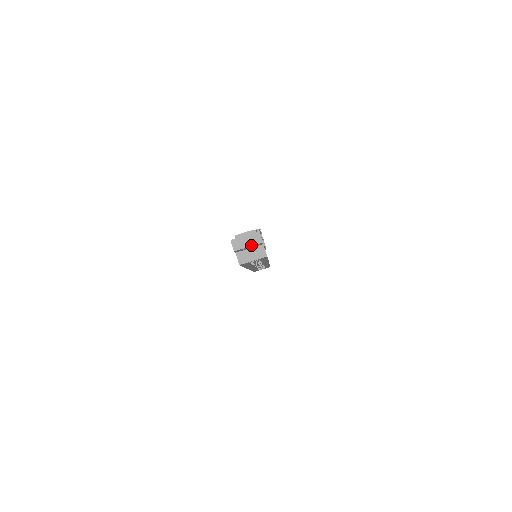
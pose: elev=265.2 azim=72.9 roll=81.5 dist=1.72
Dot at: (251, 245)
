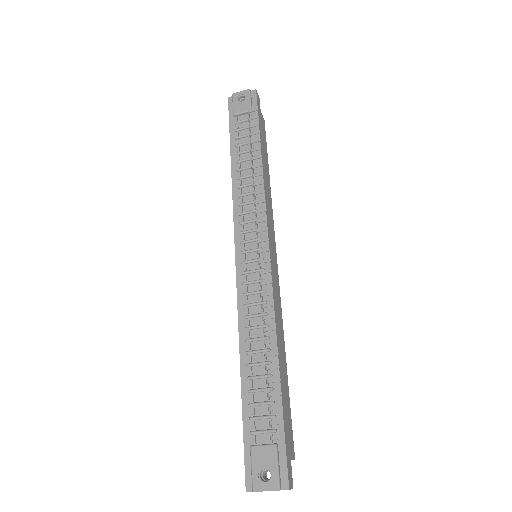
Dot at: occluded
